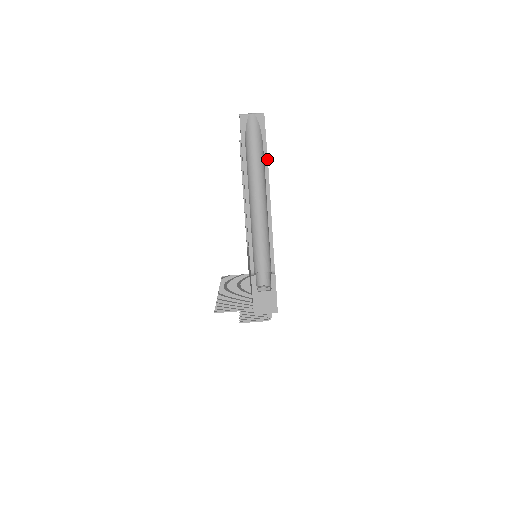
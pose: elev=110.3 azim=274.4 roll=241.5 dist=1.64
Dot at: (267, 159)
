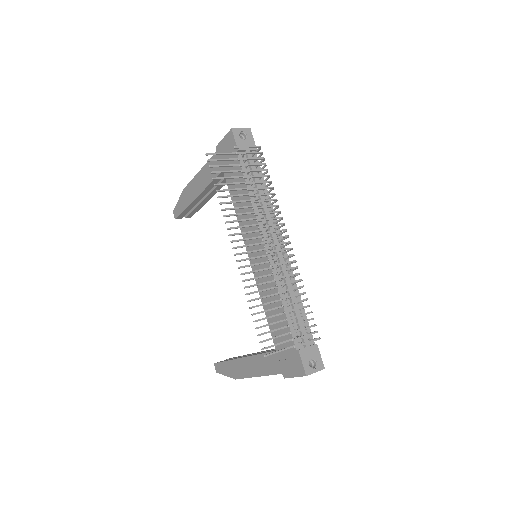
Dot at: occluded
